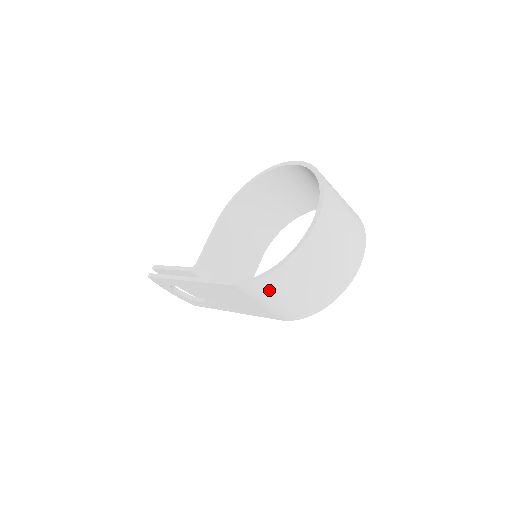
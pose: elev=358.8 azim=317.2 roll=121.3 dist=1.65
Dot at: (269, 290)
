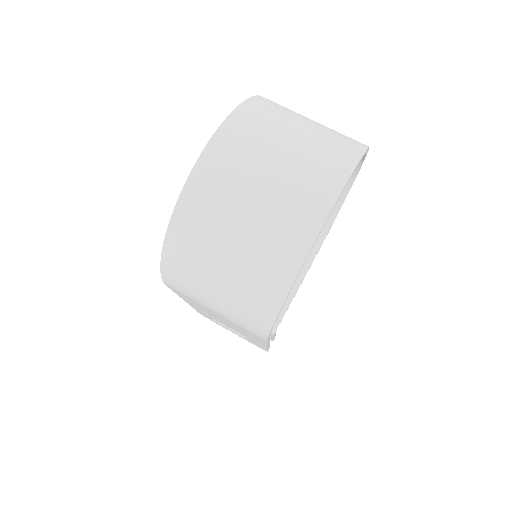
Dot at: (186, 280)
